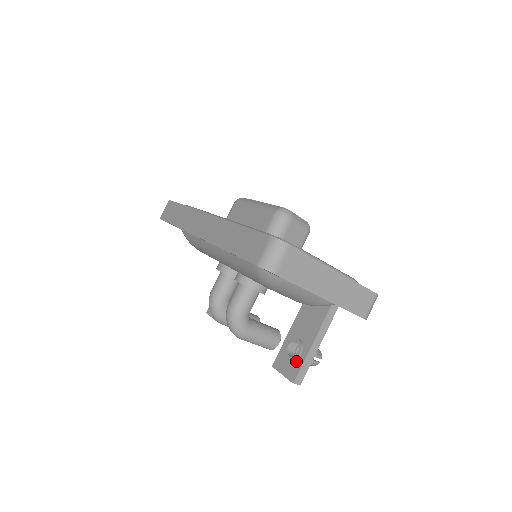
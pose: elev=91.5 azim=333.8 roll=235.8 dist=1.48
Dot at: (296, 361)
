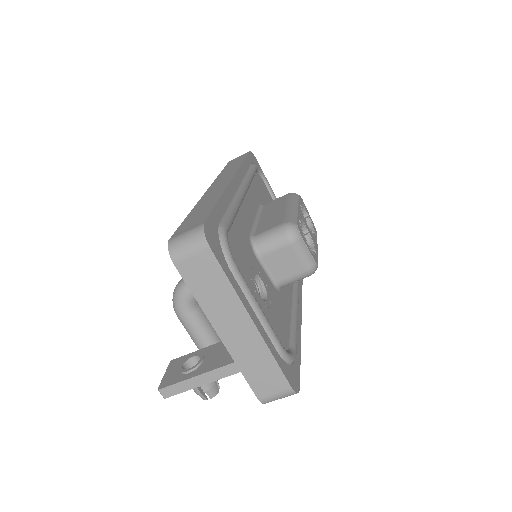
Dot at: (180, 375)
